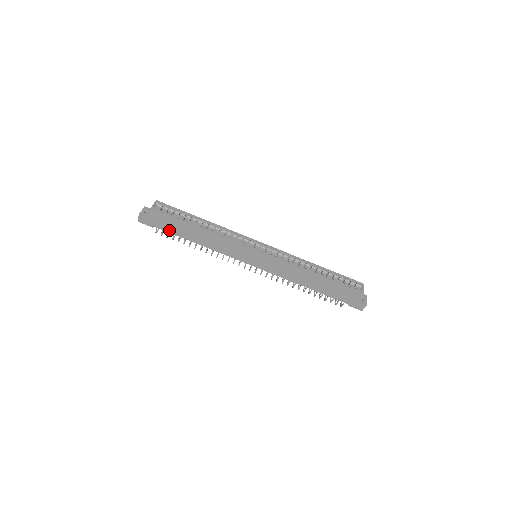
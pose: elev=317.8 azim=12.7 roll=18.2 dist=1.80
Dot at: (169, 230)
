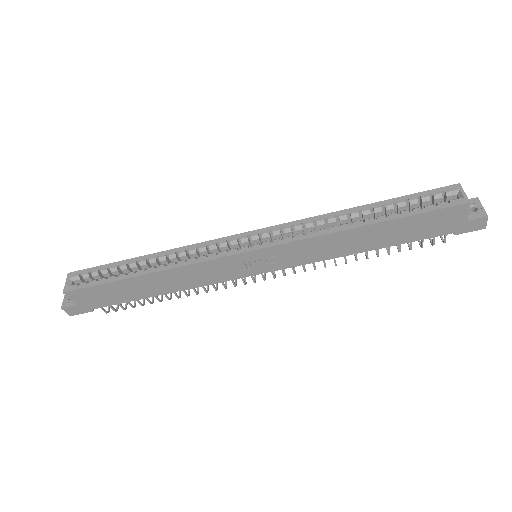
Dot at: (114, 301)
